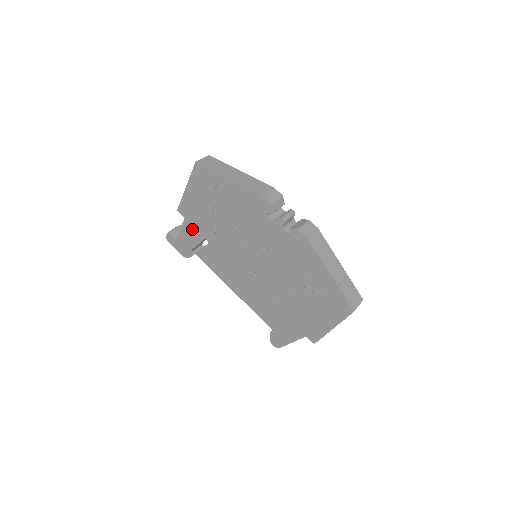
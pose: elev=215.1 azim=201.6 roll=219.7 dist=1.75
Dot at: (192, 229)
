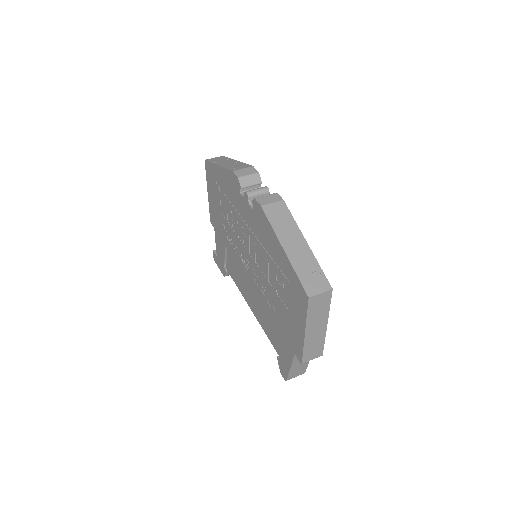
Dot at: (219, 239)
